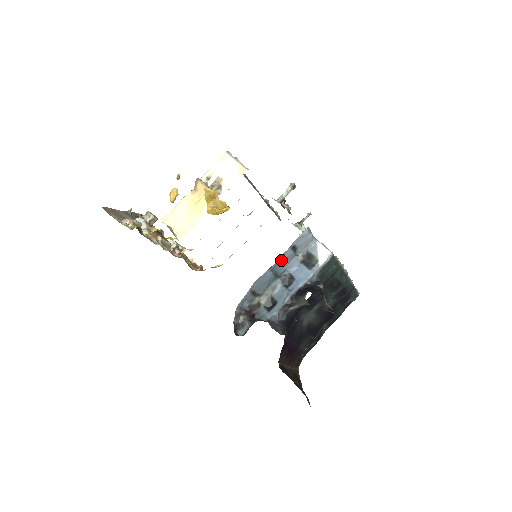
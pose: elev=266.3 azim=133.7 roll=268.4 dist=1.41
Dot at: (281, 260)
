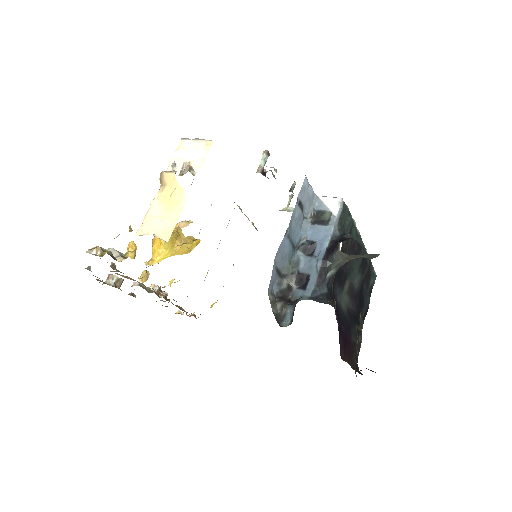
Dot at: (293, 222)
